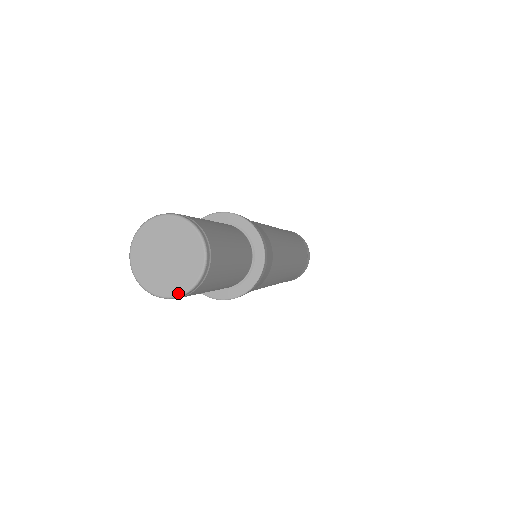
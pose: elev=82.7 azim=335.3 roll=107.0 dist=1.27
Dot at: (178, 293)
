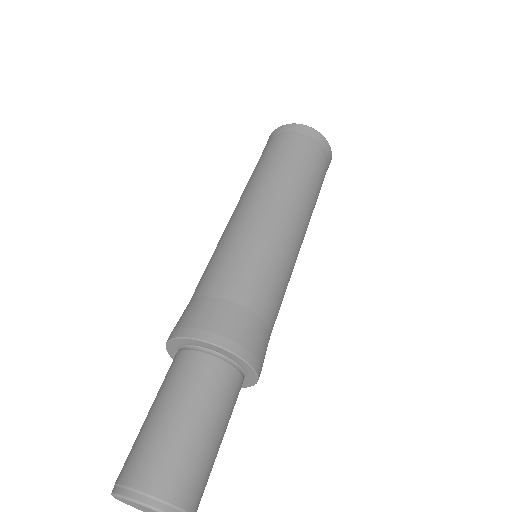
Dot at: out of frame
